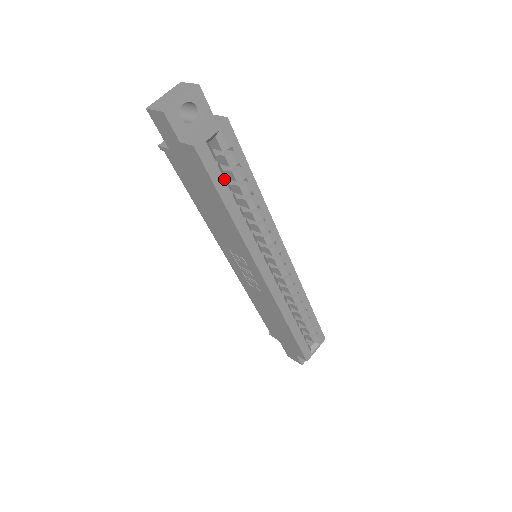
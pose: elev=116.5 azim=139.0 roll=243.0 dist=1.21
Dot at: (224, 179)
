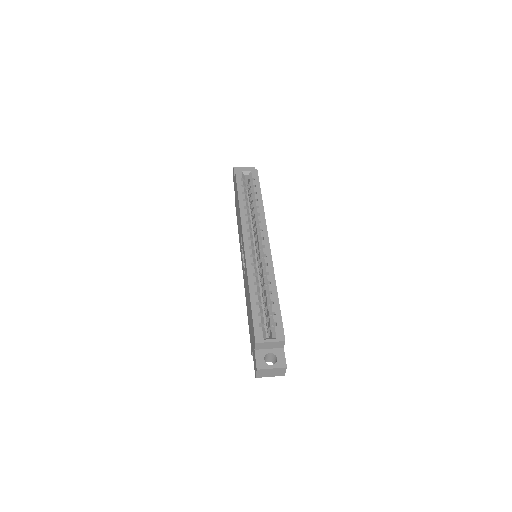
Dot at: (245, 189)
